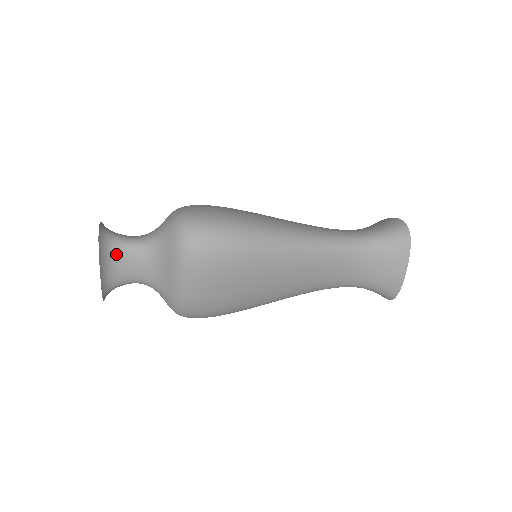
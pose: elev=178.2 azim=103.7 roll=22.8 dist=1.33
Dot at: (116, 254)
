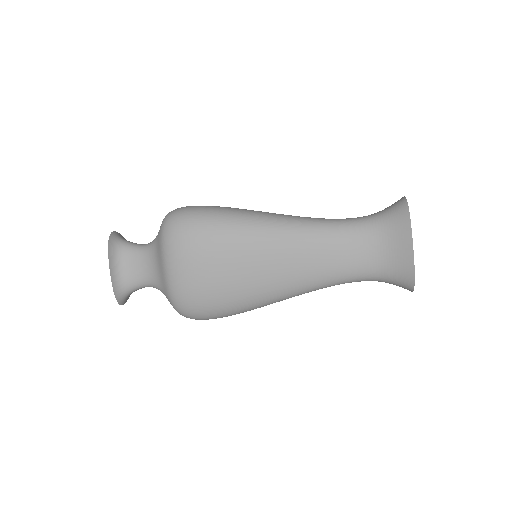
Dot at: (125, 254)
